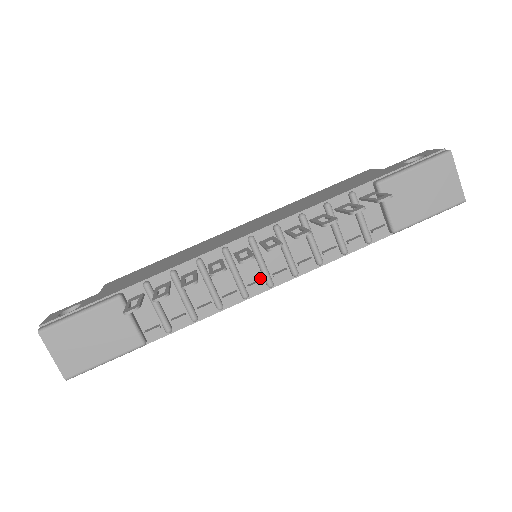
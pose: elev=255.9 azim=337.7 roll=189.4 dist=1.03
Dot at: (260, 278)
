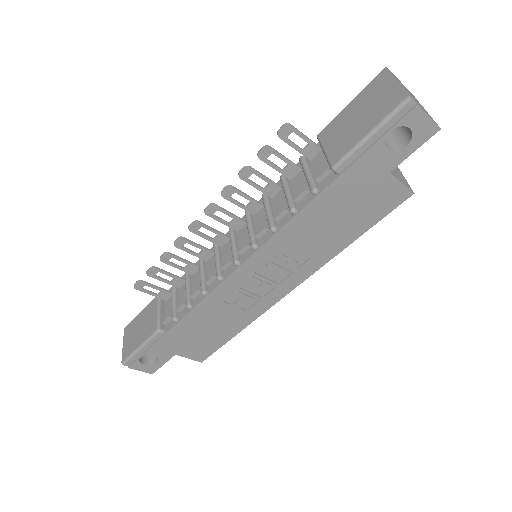
Dot at: occluded
